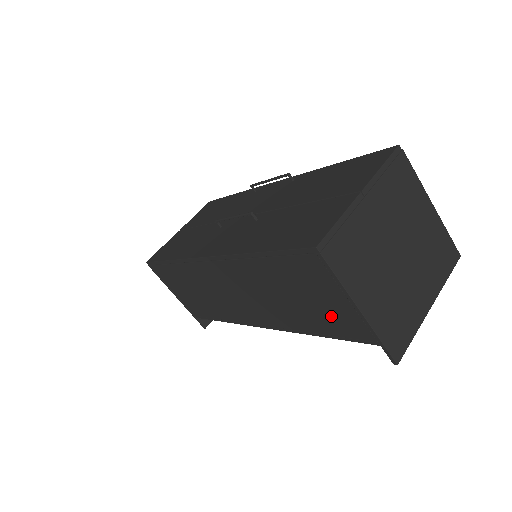
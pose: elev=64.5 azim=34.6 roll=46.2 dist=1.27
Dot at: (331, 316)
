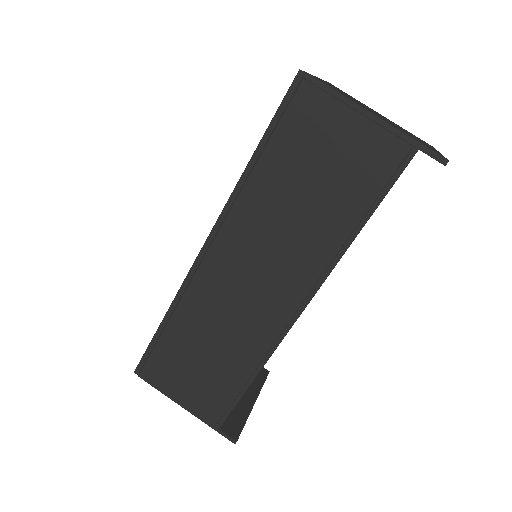
Dot at: (355, 167)
